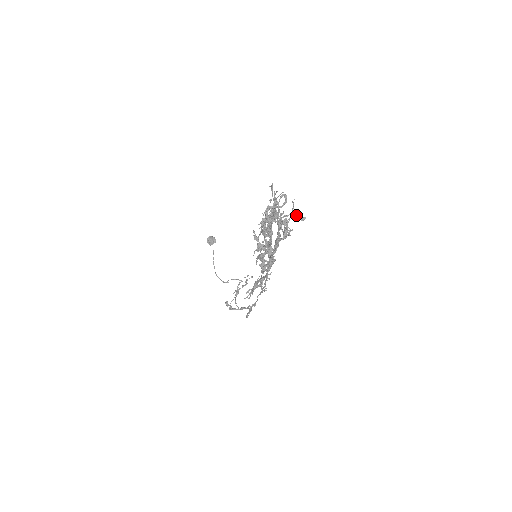
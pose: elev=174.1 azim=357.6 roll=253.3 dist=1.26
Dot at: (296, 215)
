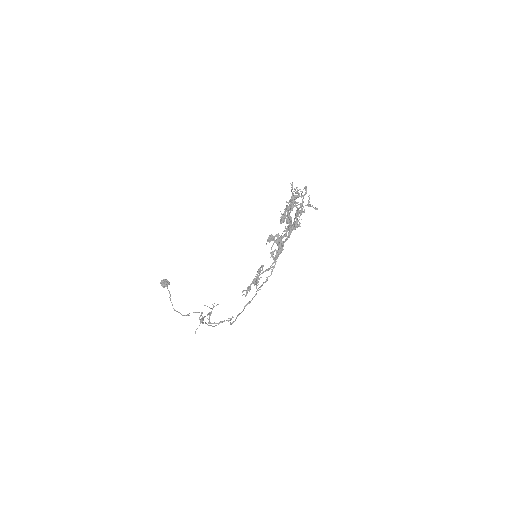
Dot at: (311, 206)
